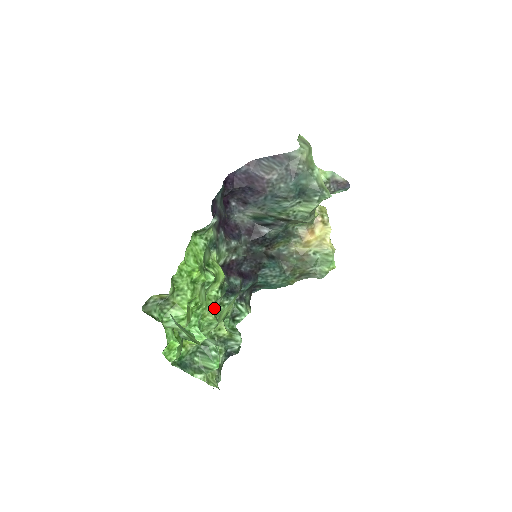
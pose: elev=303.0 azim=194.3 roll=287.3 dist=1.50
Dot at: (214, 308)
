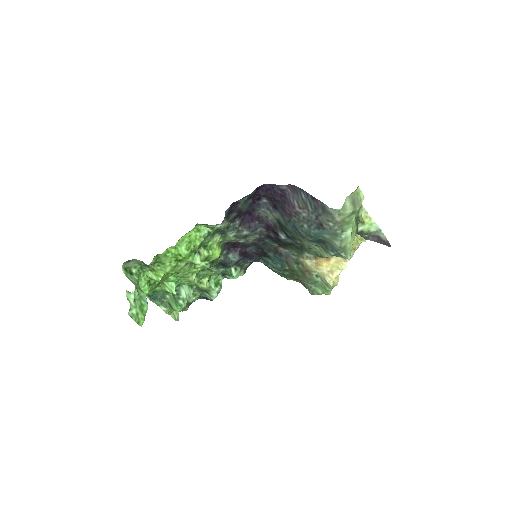
Dot at: (200, 271)
